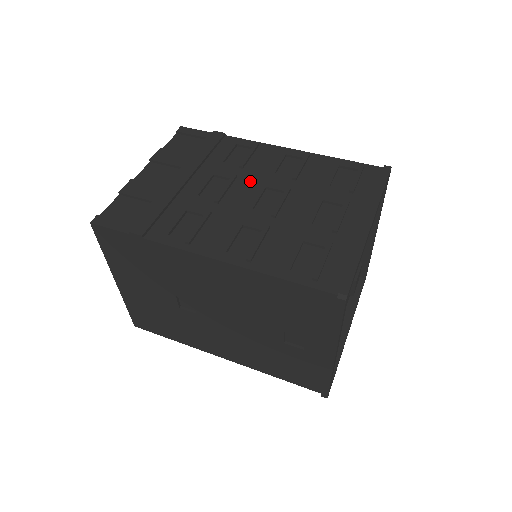
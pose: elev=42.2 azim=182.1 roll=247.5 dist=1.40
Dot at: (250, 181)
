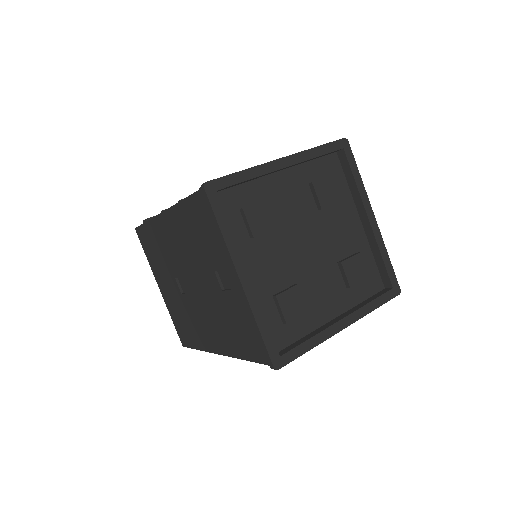
Dot at: occluded
